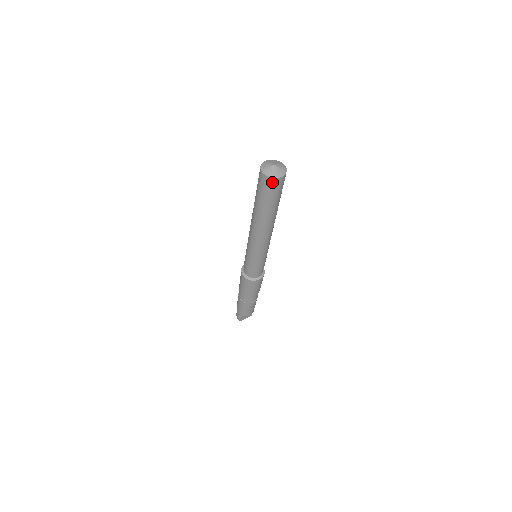
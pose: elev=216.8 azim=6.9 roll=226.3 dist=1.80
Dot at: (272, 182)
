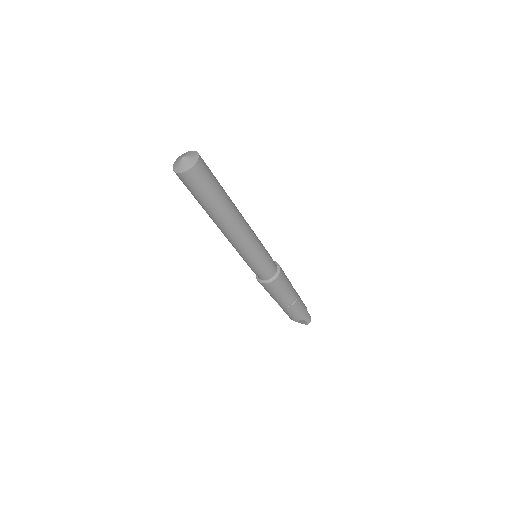
Dot at: (177, 175)
